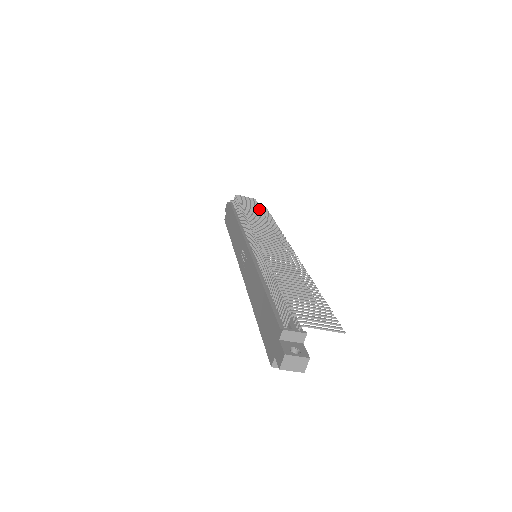
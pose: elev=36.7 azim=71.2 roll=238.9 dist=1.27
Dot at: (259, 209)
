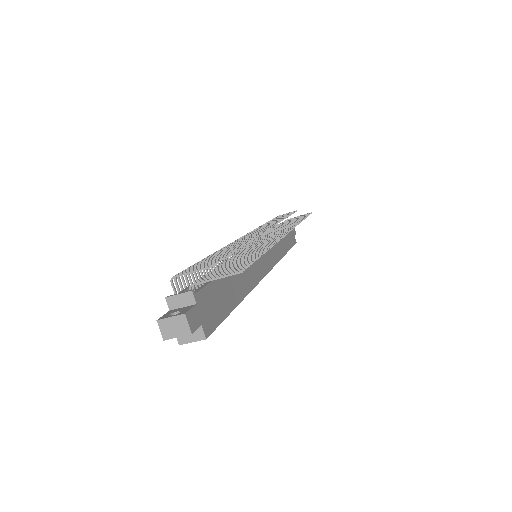
Dot at: occluded
